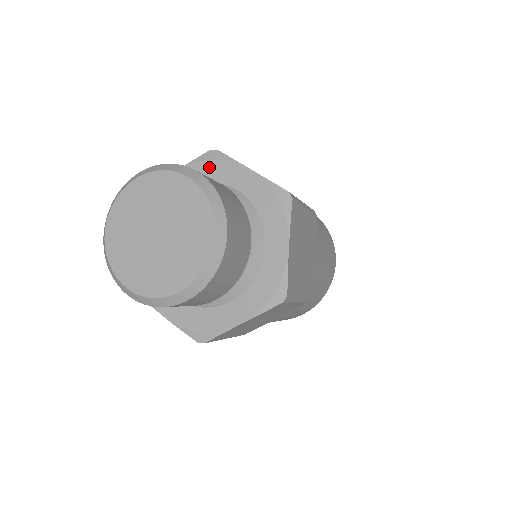
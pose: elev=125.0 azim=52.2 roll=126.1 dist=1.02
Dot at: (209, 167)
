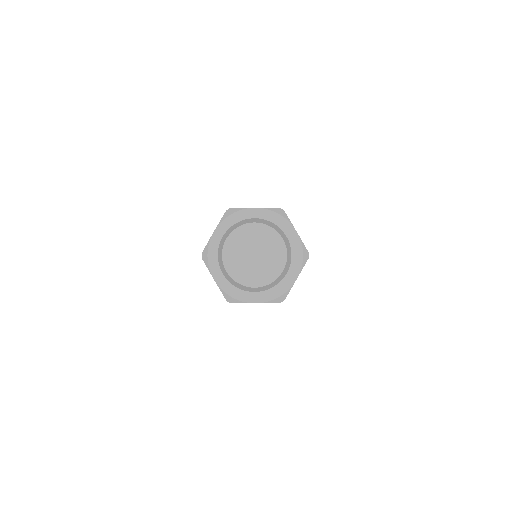
Dot at: (232, 218)
